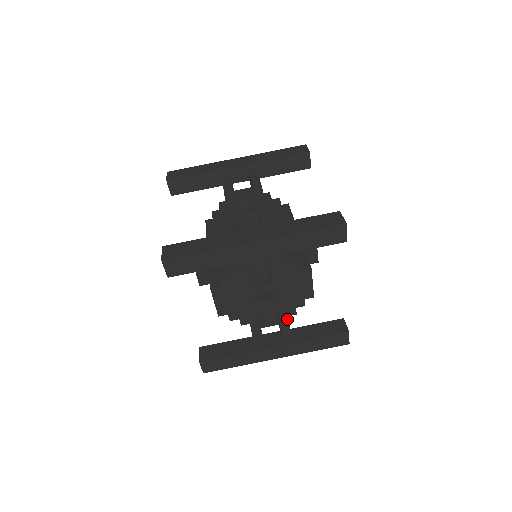
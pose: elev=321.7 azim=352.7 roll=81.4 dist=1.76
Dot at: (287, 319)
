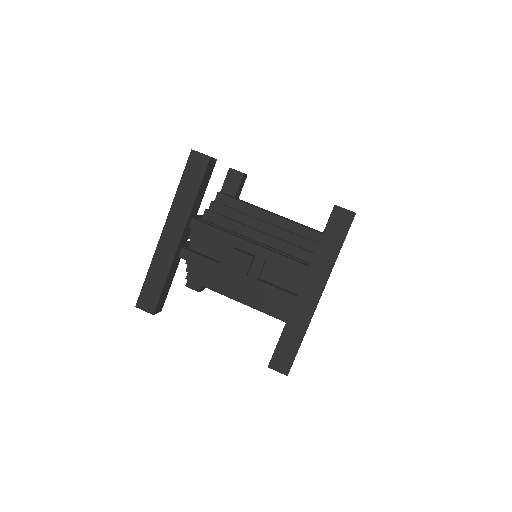
Dot at: occluded
